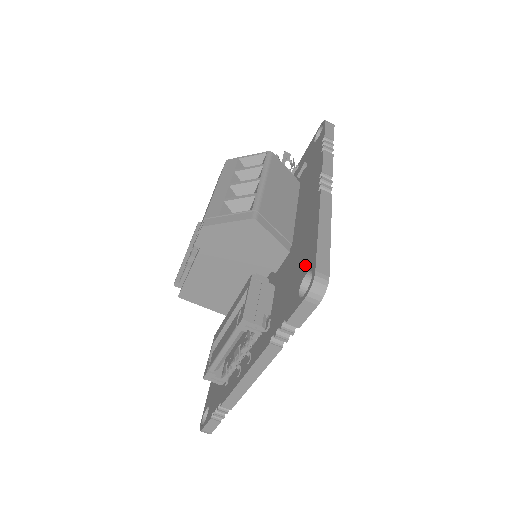
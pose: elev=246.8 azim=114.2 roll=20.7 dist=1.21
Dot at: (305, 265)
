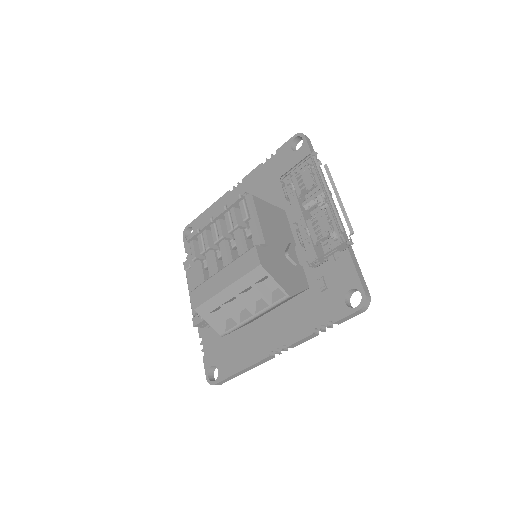
Dot at: (223, 366)
